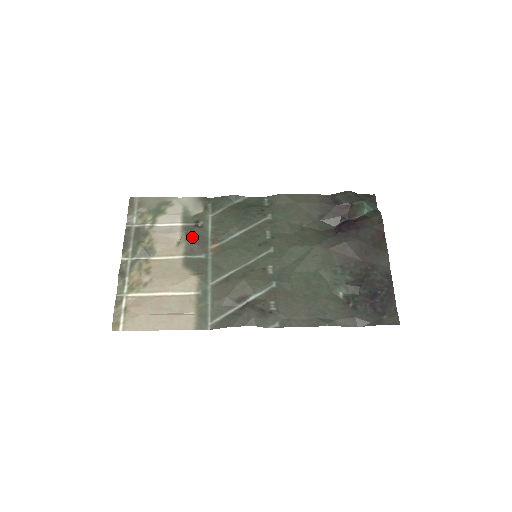
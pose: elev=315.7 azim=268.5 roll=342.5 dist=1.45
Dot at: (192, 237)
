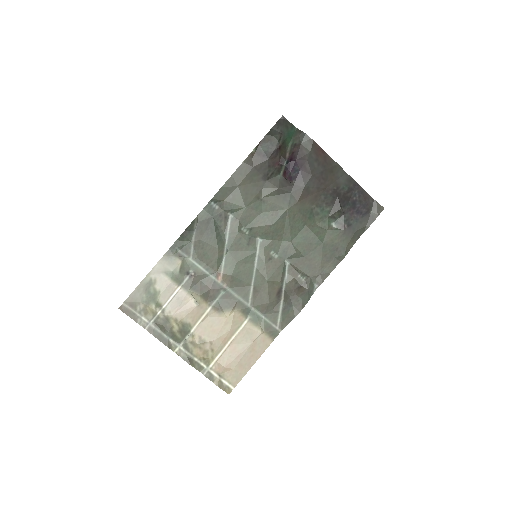
Dot at: (199, 288)
